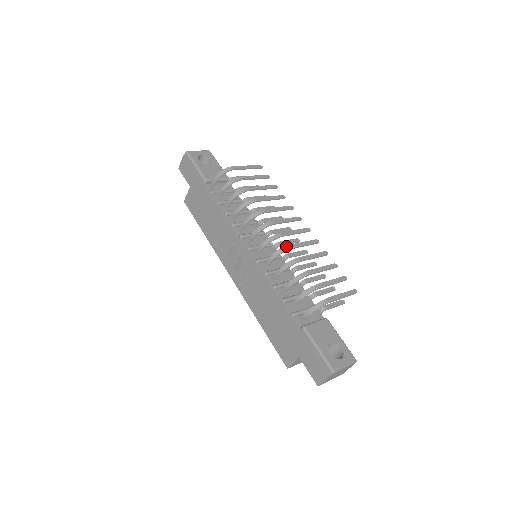
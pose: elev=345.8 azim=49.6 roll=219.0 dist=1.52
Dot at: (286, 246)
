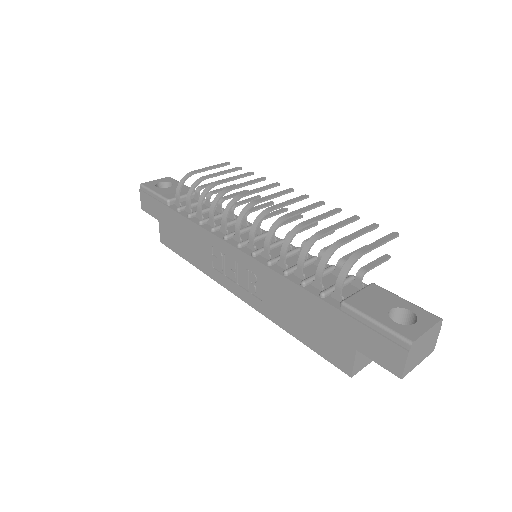
Dot at: (280, 218)
